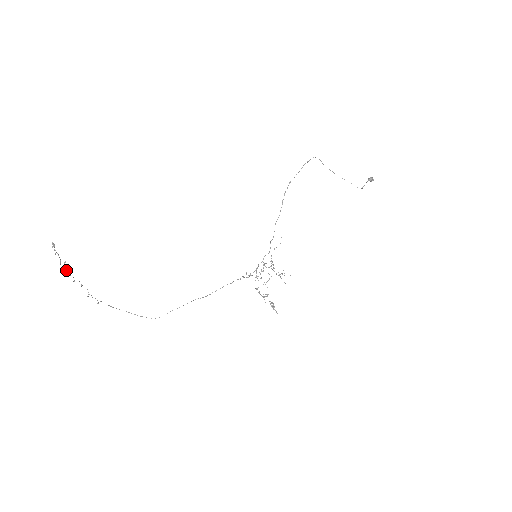
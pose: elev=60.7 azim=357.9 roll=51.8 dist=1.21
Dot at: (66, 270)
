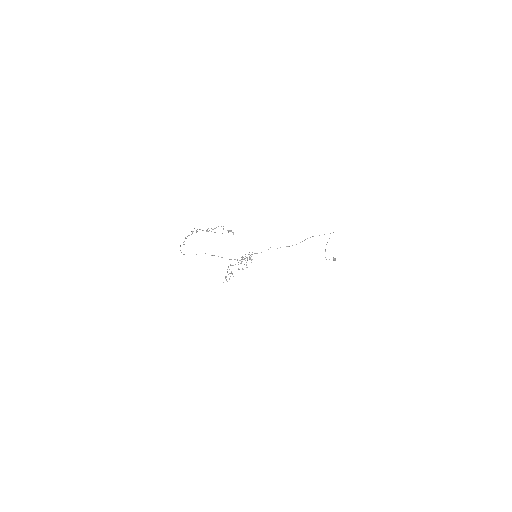
Dot at: (206, 230)
